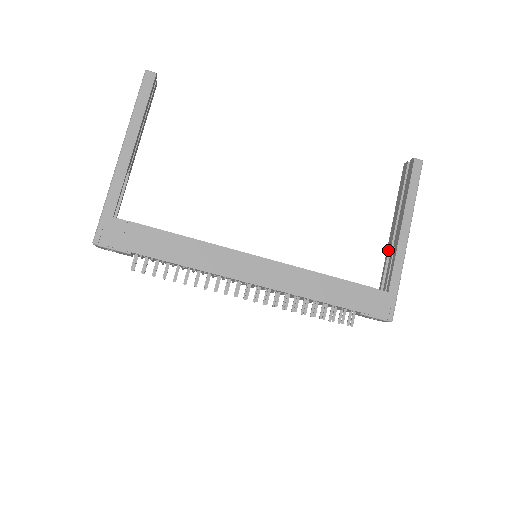
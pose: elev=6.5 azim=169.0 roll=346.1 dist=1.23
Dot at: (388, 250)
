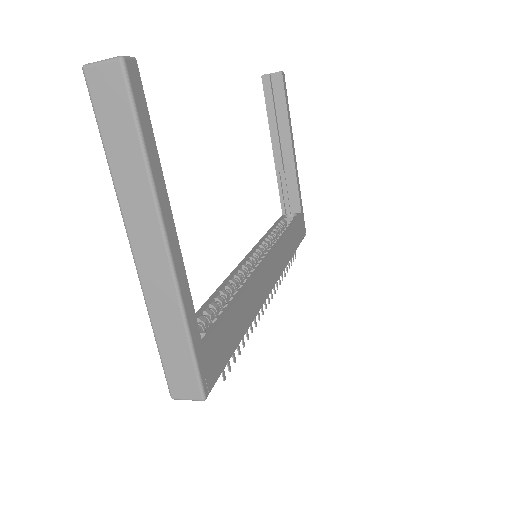
Dot at: (279, 173)
